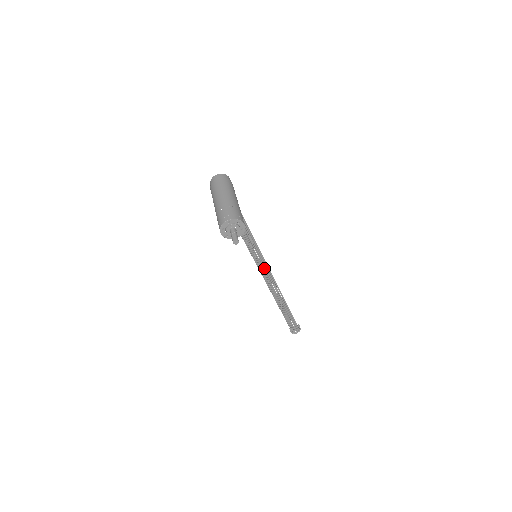
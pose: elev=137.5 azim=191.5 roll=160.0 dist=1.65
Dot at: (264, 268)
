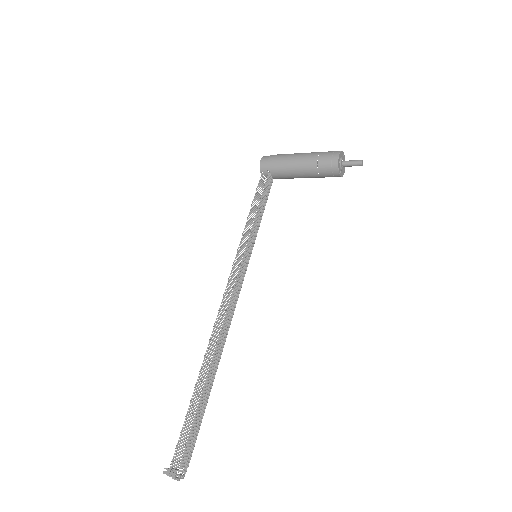
Dot at: (238, 289)
